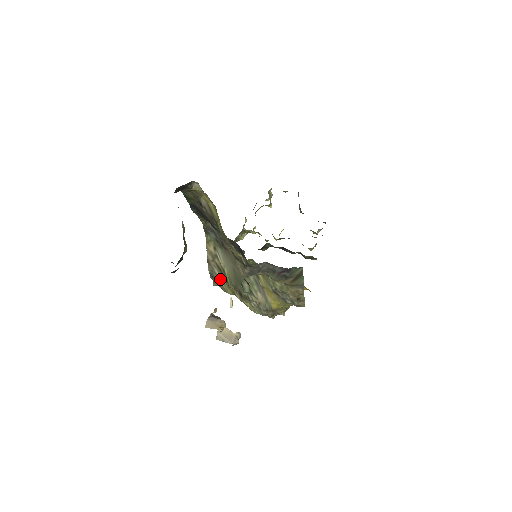
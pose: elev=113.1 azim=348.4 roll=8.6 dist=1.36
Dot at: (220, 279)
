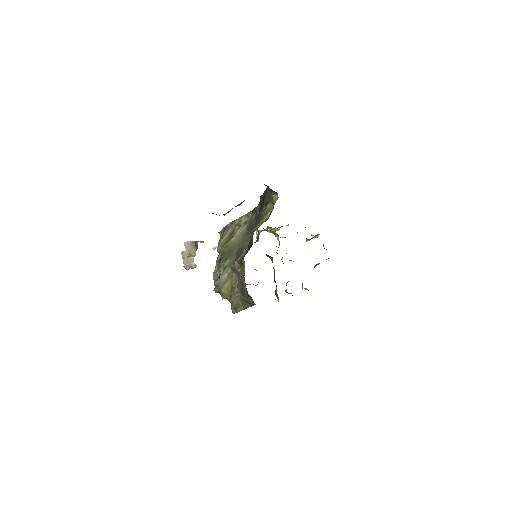
Dot at: (225, 237)
